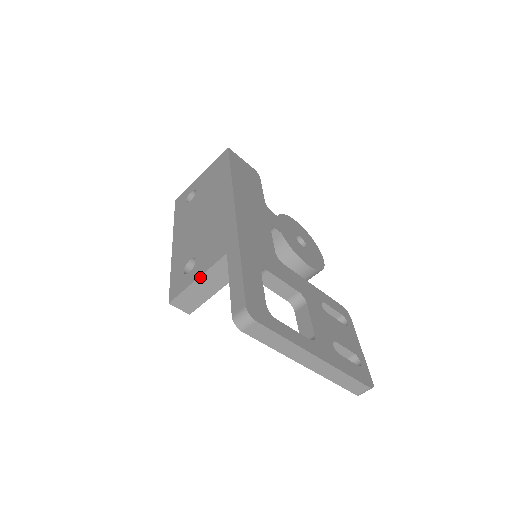
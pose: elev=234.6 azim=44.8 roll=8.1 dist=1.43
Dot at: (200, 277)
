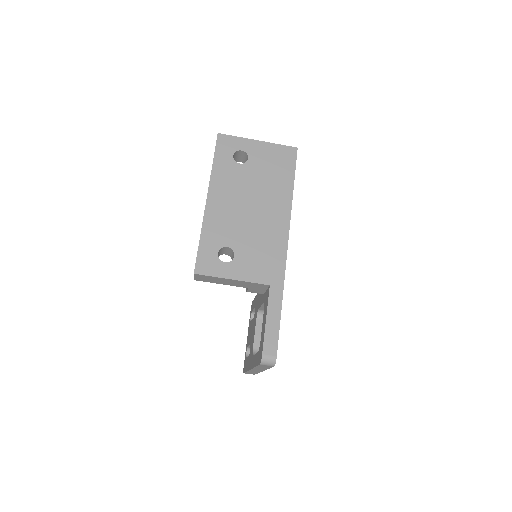
Dot at: (236, 280)
